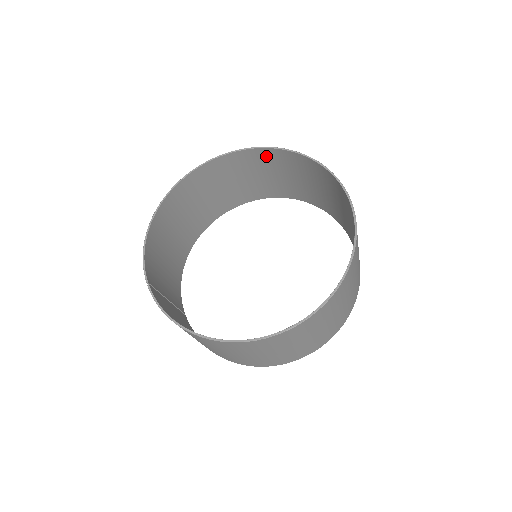
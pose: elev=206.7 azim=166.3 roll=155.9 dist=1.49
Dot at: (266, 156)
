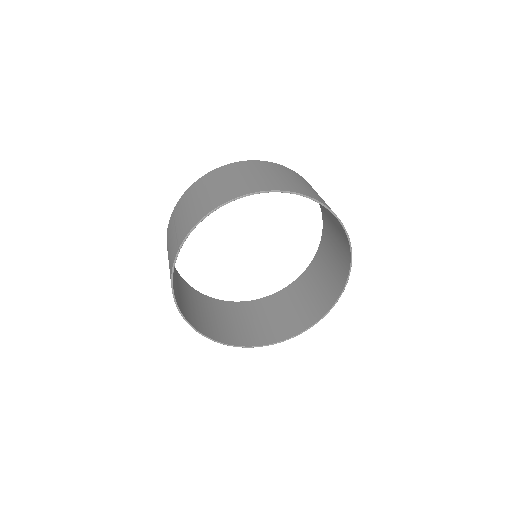
Dot at: (340, 225)
